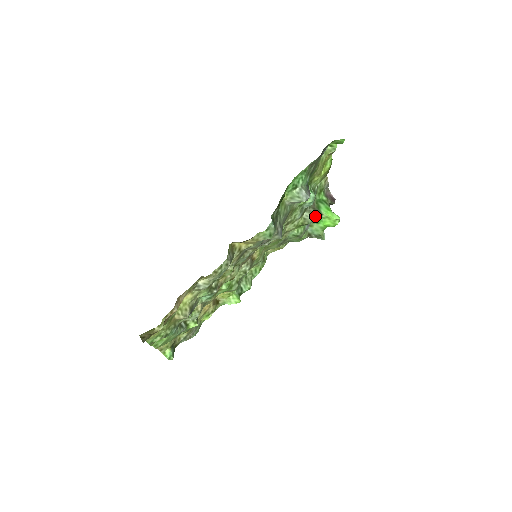
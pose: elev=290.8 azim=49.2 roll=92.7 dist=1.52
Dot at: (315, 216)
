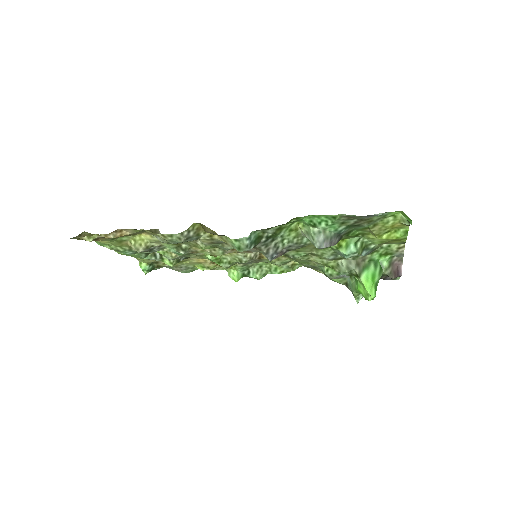
Dot at: (352, 272)
